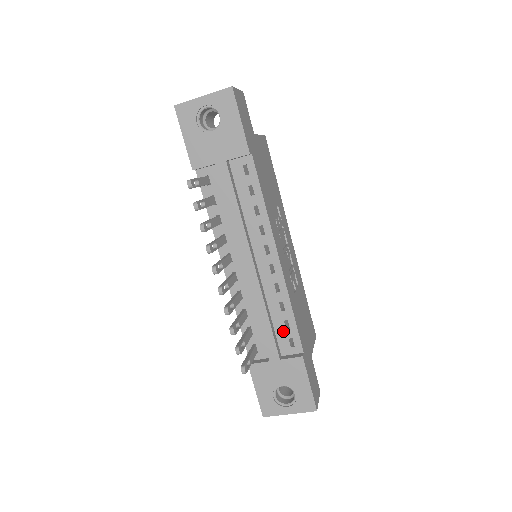
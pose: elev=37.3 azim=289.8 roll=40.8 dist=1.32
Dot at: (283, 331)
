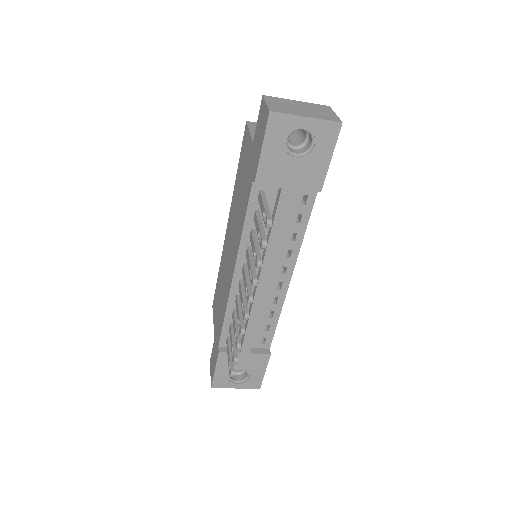
Dot at: (261, 331)
